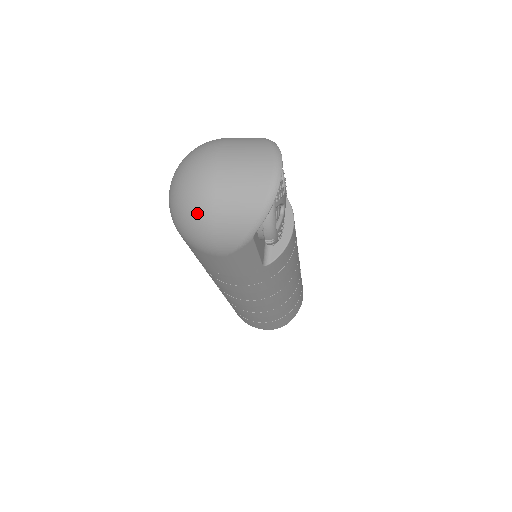
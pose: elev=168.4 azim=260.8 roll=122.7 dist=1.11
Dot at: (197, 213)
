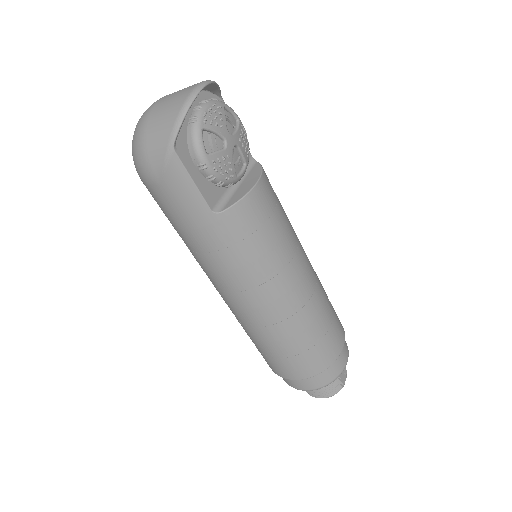
Dot at: (137, 136)
